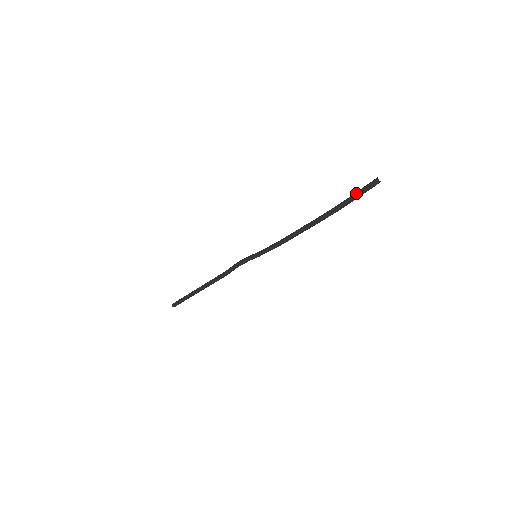
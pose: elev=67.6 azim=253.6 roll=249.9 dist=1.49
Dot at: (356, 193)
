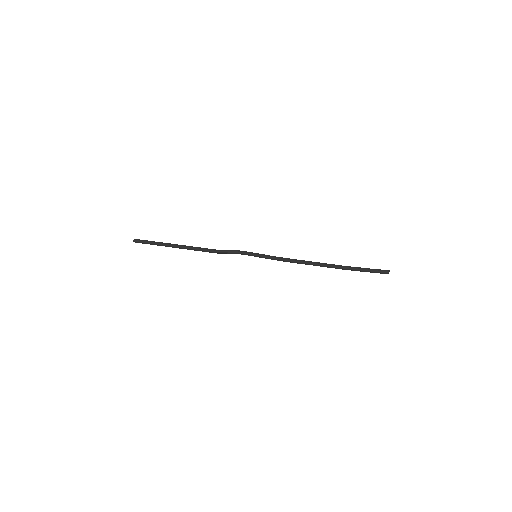
Dot at: (368, 270)
